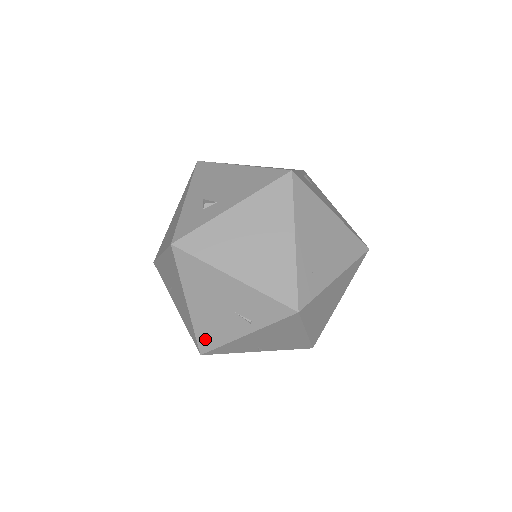
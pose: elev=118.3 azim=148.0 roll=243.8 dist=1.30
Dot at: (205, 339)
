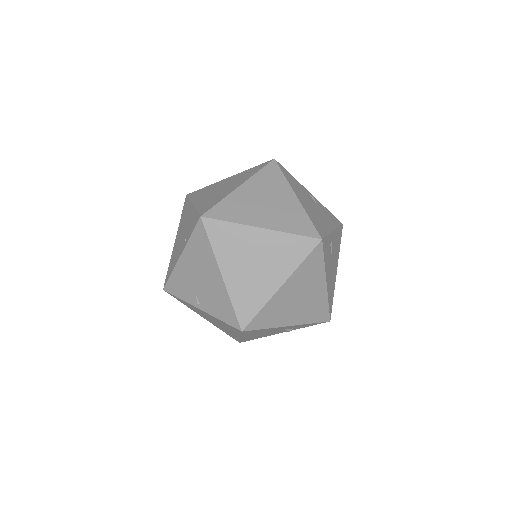
Dot at: (169, 271)
